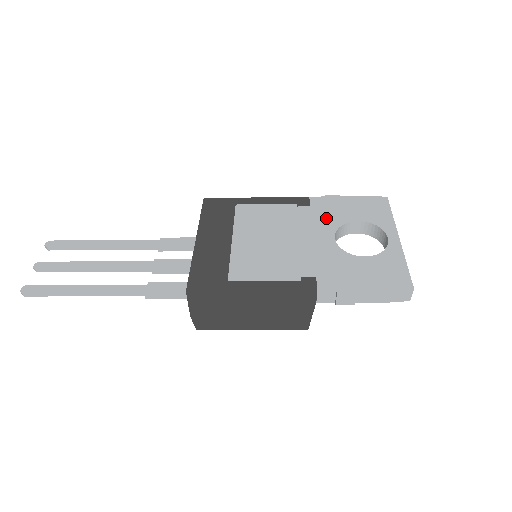
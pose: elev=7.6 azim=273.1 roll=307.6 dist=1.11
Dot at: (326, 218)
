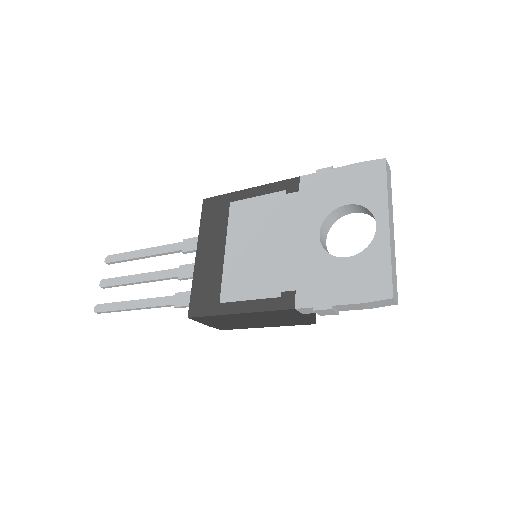
Dot at: (313, 206)
